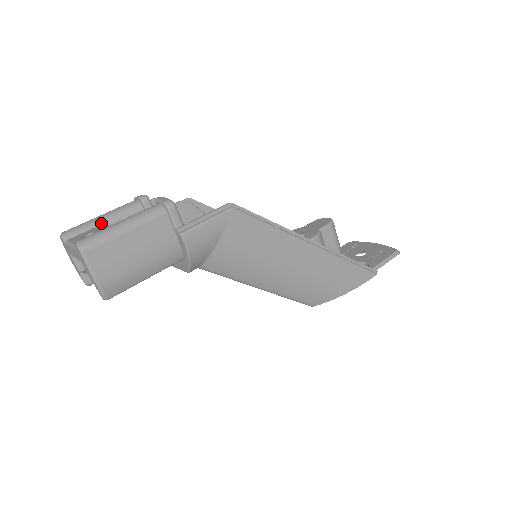
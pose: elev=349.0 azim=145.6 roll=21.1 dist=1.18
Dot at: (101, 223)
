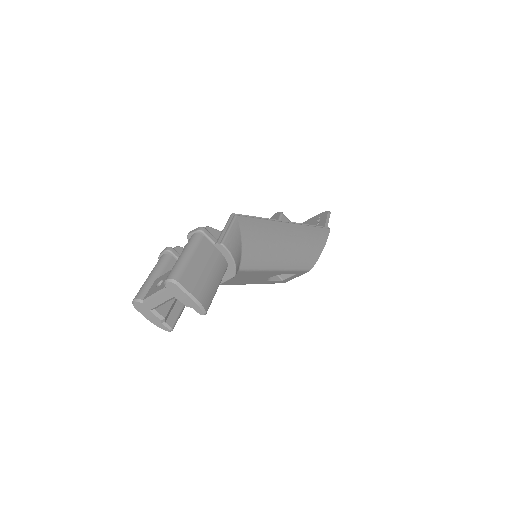
Dot at: (155, 279)
